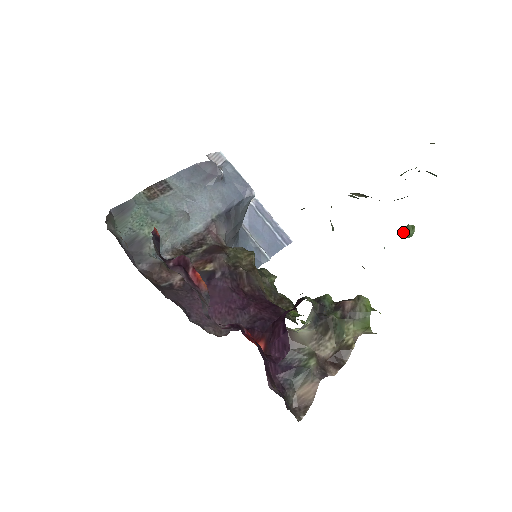
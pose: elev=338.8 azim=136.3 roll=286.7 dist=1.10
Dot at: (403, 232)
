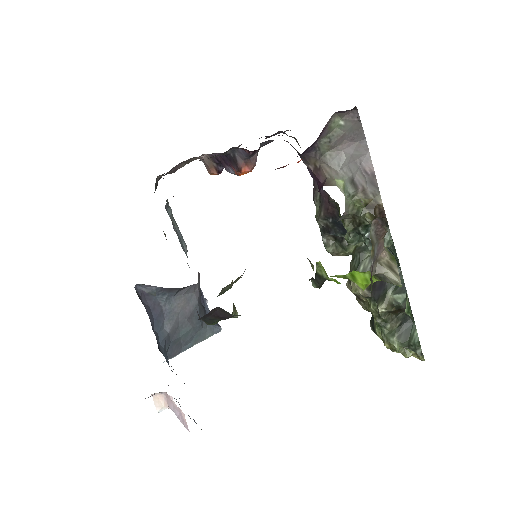
Dot at: (407, 298)
